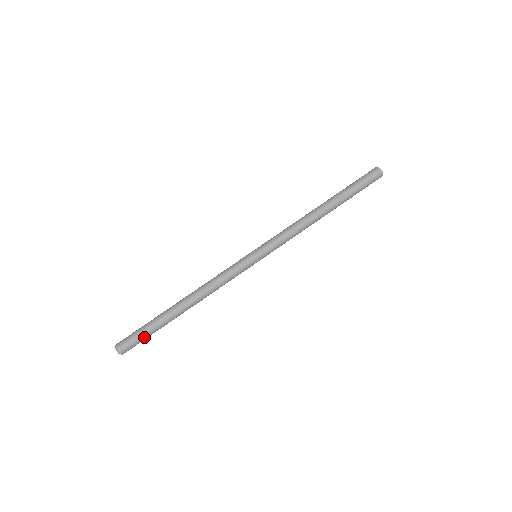
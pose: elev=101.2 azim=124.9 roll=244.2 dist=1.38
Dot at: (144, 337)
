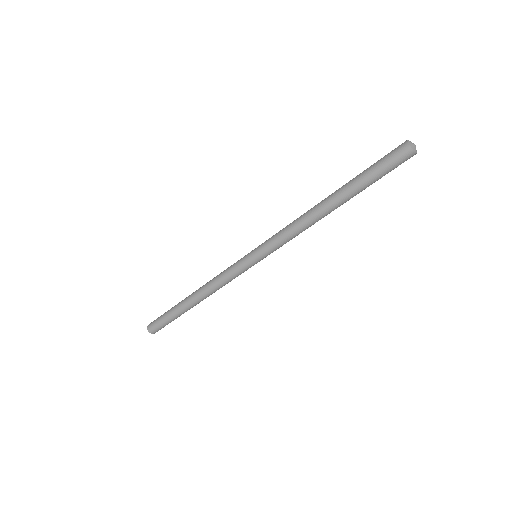
Dot at: (167, 323)
